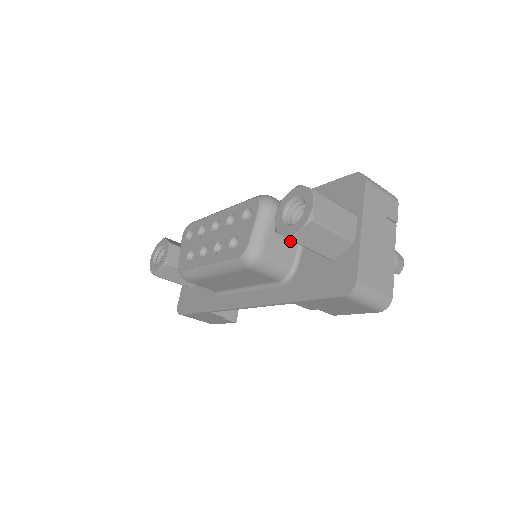
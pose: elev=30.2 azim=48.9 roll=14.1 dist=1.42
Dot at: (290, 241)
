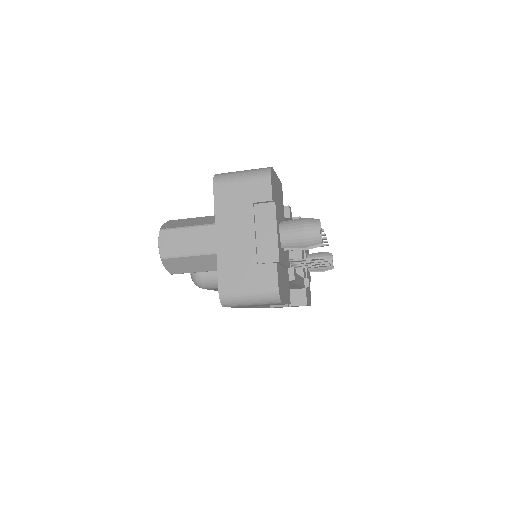
Dot at: occluded
